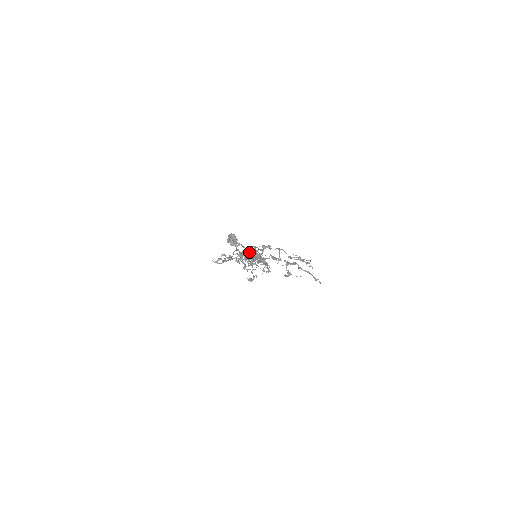
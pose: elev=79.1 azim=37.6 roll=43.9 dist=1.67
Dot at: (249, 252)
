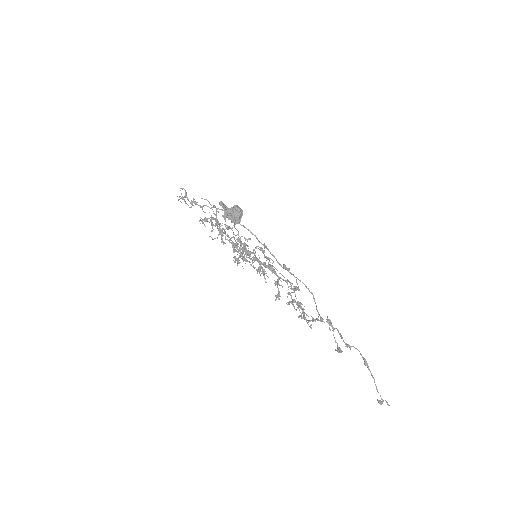
Dot at: occluded
